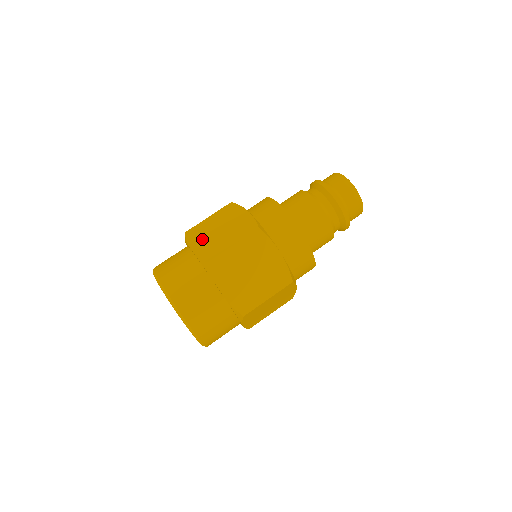
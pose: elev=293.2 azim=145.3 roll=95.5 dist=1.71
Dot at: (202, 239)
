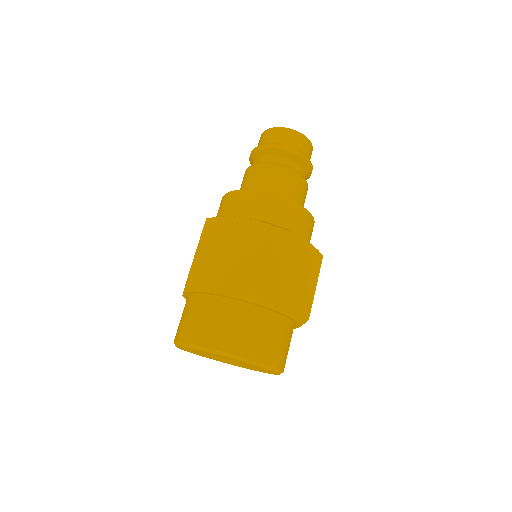
Dot at: (219, 276)
